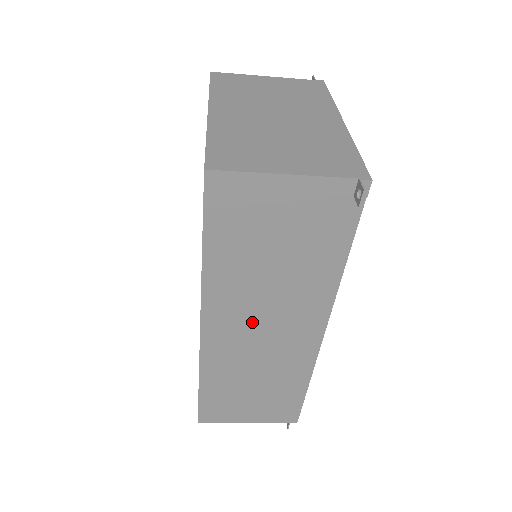
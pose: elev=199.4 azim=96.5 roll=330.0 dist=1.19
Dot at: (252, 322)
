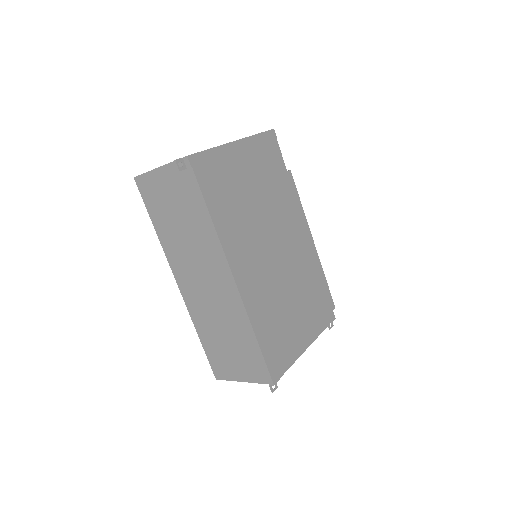
Dot at: (195, 274)
